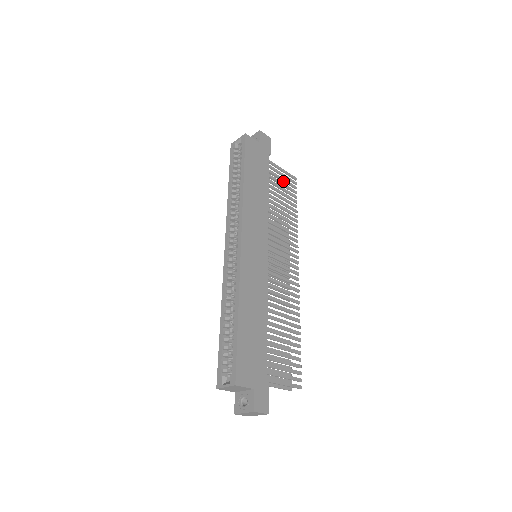
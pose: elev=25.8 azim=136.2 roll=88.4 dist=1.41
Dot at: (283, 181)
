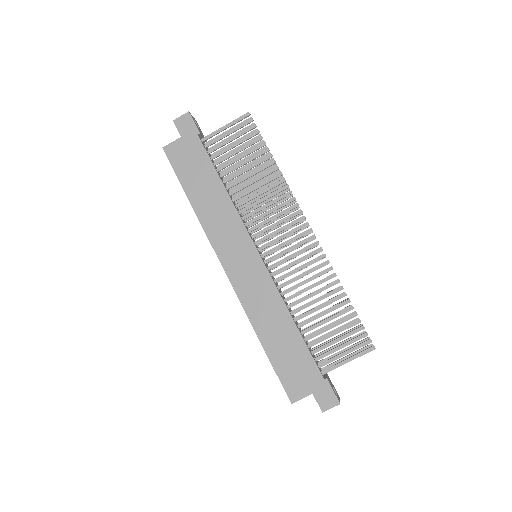
Dot at: occluded
